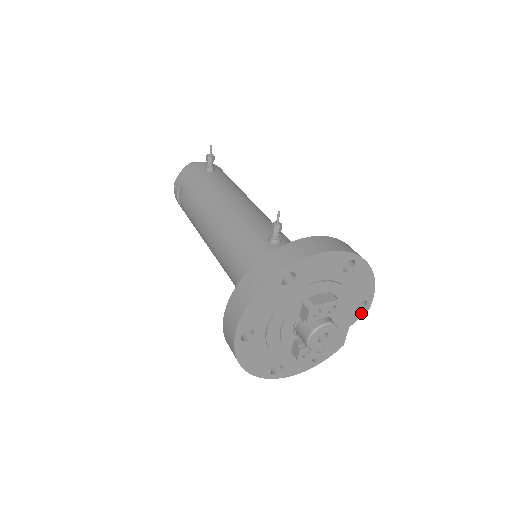
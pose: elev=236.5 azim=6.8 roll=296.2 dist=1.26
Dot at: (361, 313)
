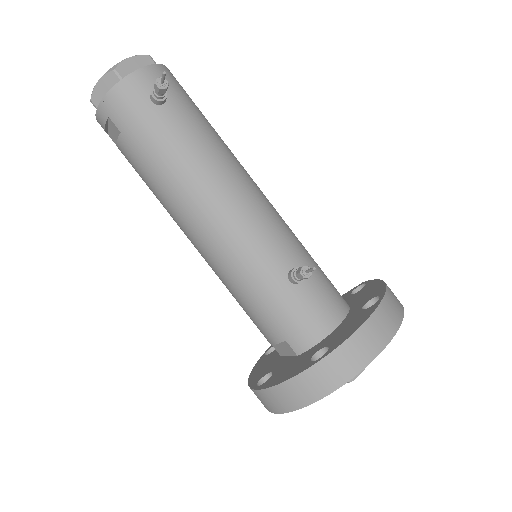
Dot at: occluded
